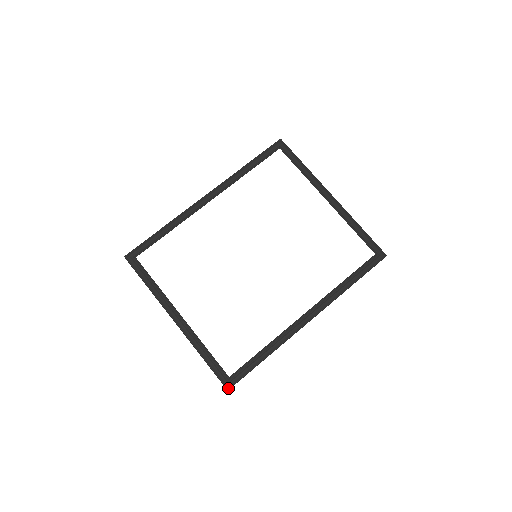
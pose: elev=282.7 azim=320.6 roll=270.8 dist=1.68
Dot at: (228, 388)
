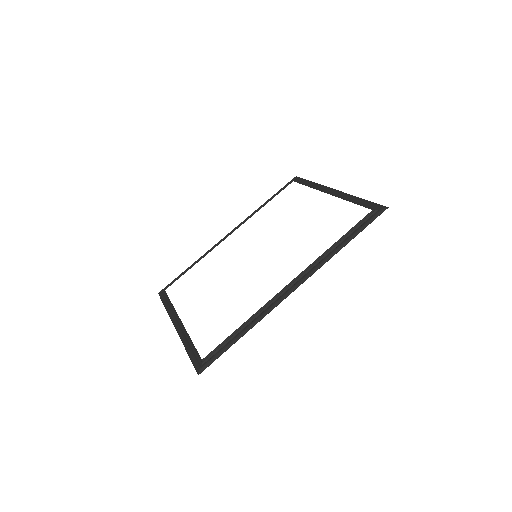
Dot at: (199, 373)
